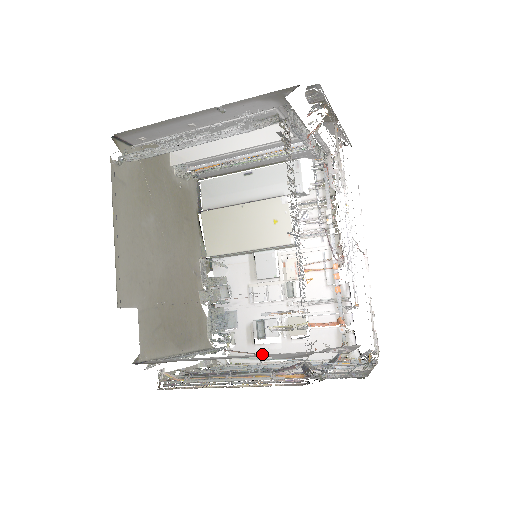
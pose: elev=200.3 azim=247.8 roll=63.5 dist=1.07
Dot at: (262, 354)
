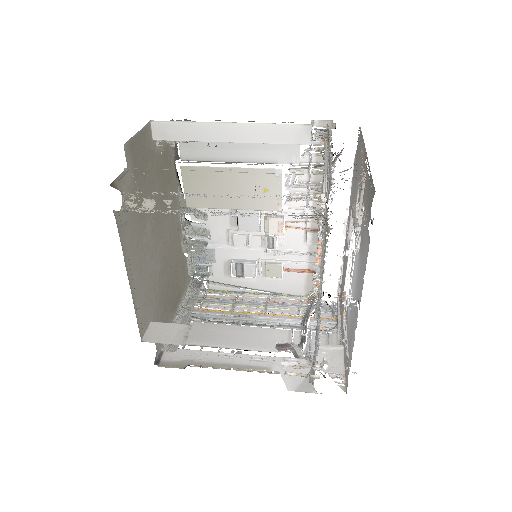
Dot at: (239, 286)
